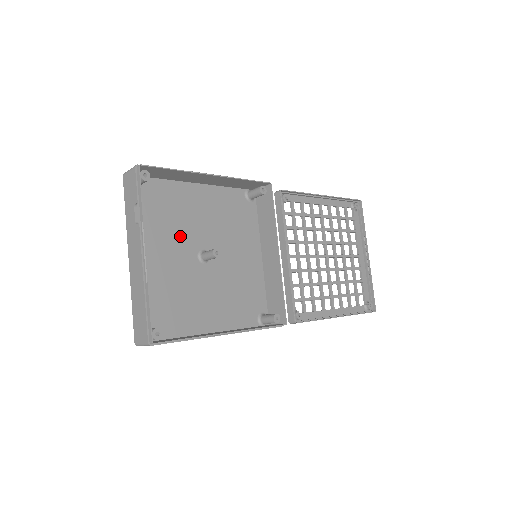
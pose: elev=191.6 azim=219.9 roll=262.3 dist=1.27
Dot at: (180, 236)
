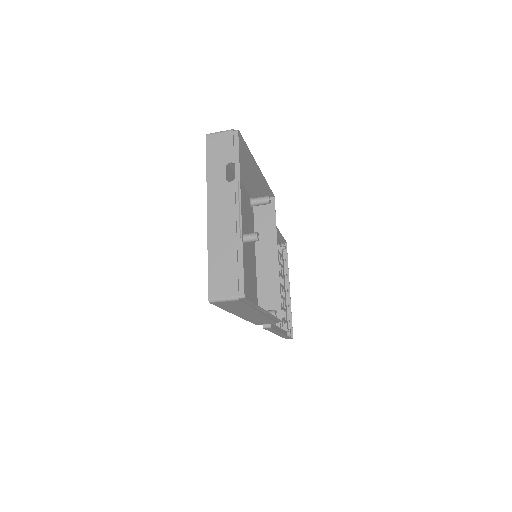
Dot at: occluded
